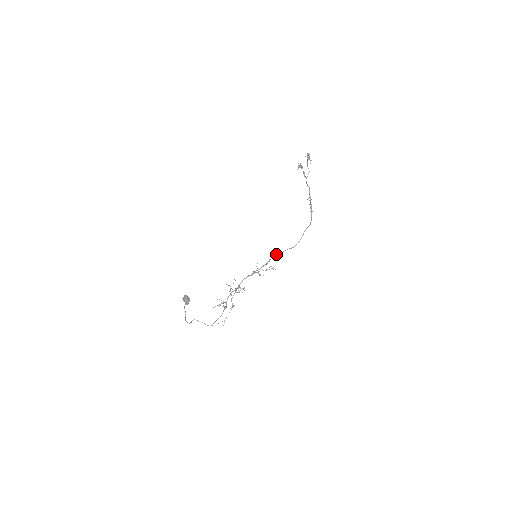
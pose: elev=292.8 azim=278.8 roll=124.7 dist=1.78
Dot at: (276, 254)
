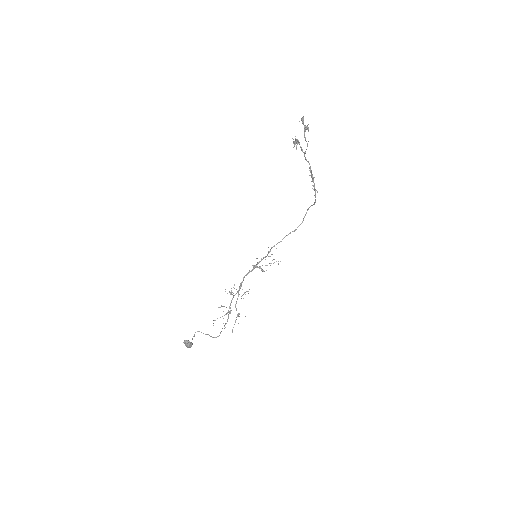
Dot at: occluded
